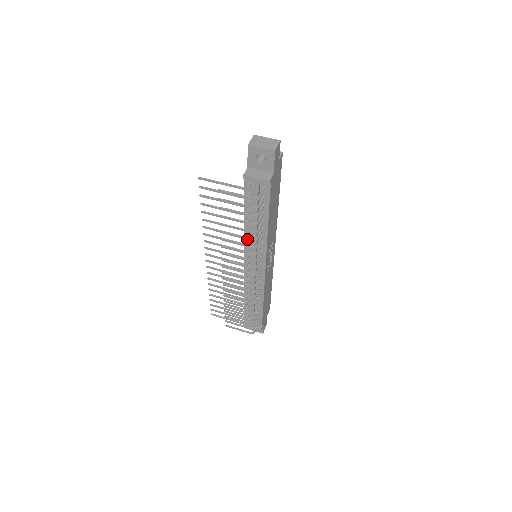
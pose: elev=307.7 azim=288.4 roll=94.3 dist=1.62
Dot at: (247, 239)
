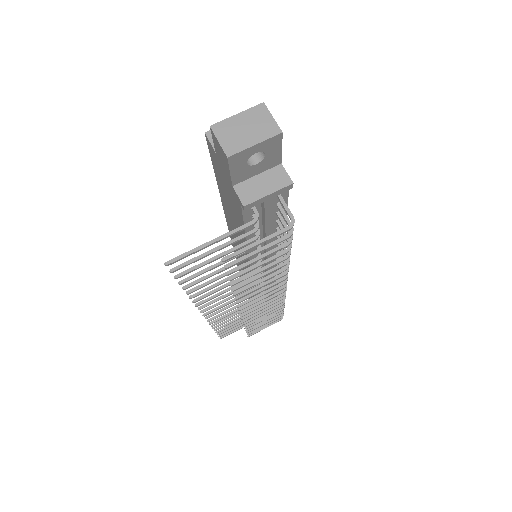
Dot at: (277, 269)
